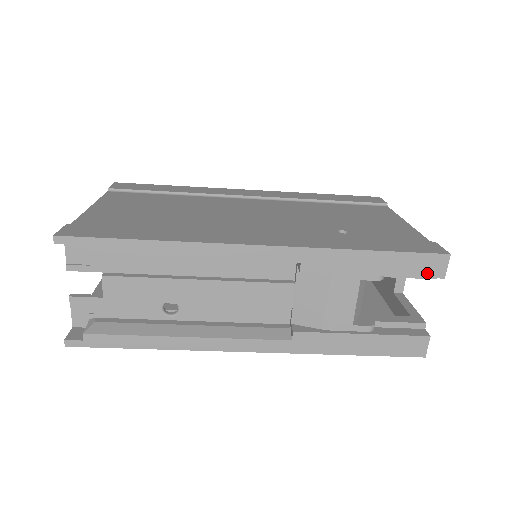
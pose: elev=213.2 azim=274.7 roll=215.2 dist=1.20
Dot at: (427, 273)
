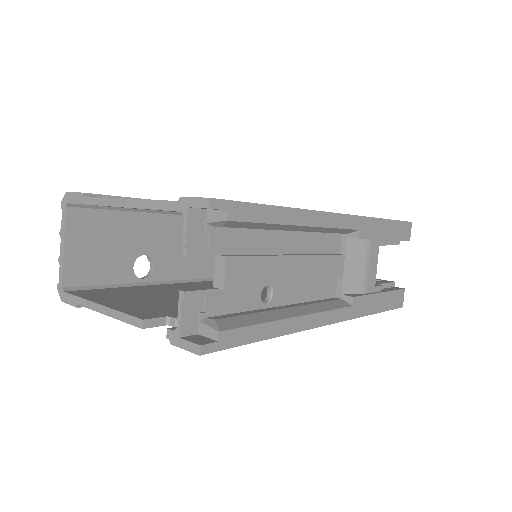
Dot at: (405, 237)
